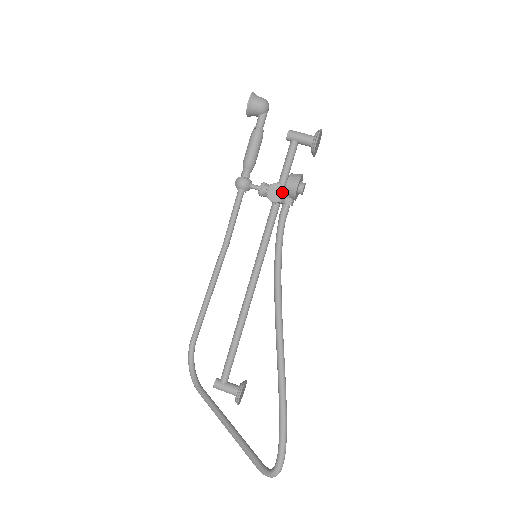
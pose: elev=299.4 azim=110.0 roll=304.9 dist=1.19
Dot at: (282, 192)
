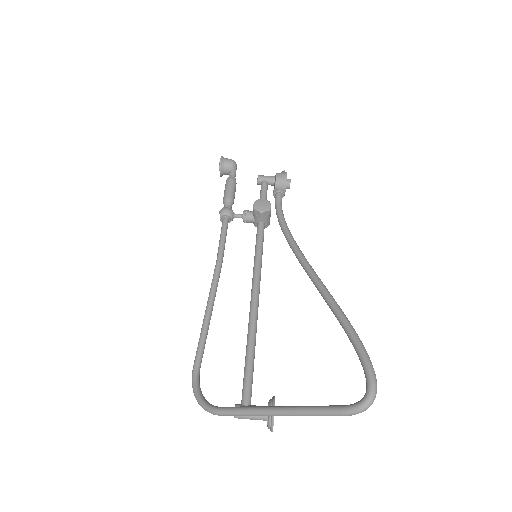
Dot at: (267, 204)
